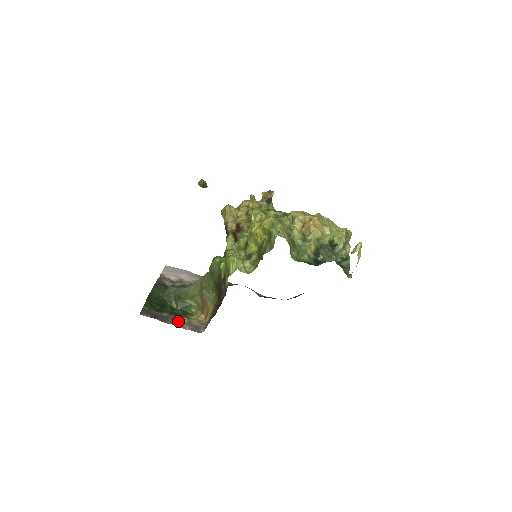
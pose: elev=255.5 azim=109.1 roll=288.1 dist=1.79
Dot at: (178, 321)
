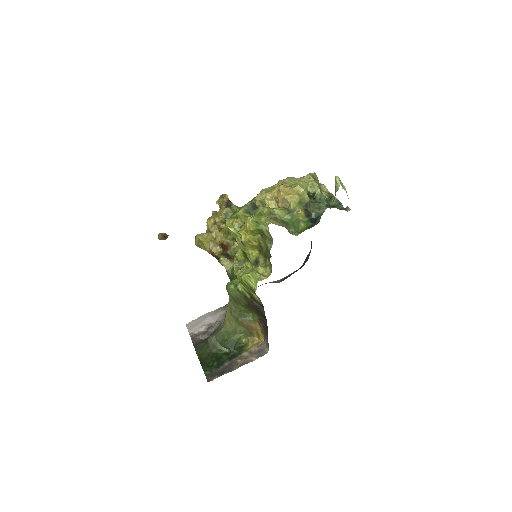
Dot at: (241, 360)
